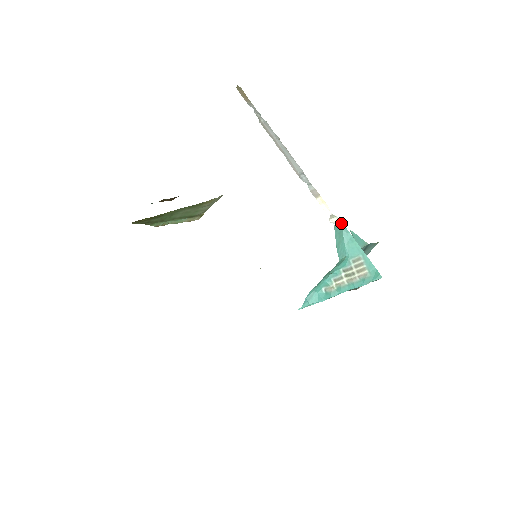
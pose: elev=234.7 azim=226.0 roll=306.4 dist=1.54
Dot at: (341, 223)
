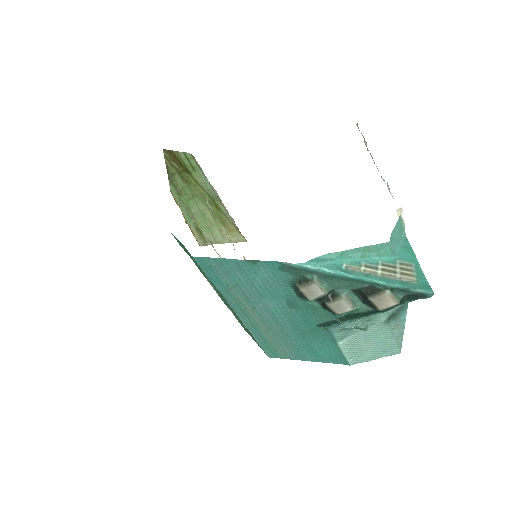
Dot at: occluded
